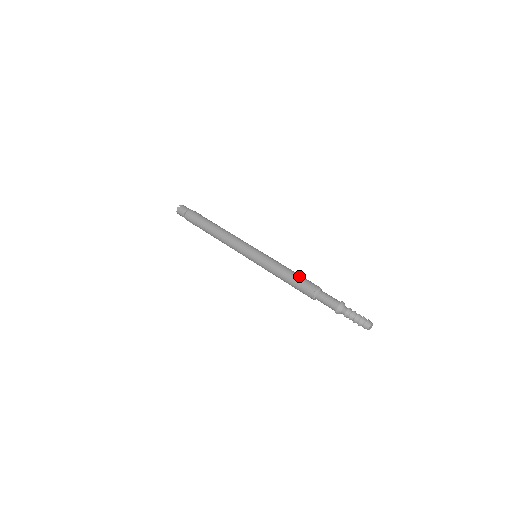
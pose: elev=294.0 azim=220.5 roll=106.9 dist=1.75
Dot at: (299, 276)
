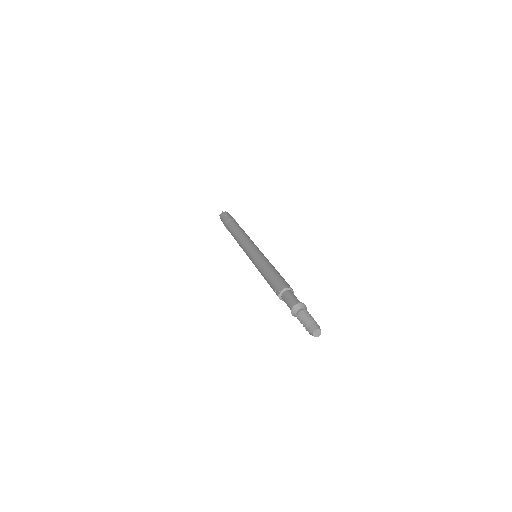
Dot at: (280, 275)
